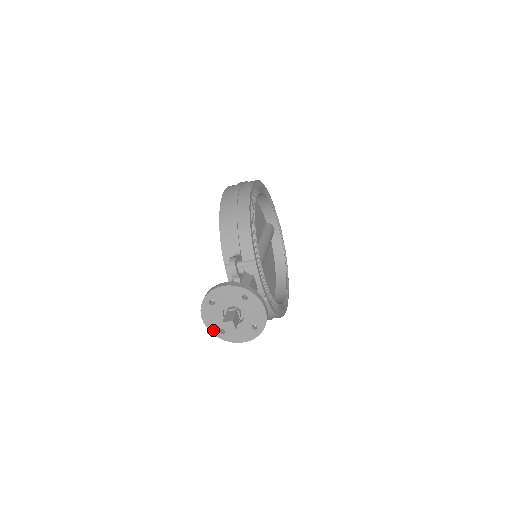
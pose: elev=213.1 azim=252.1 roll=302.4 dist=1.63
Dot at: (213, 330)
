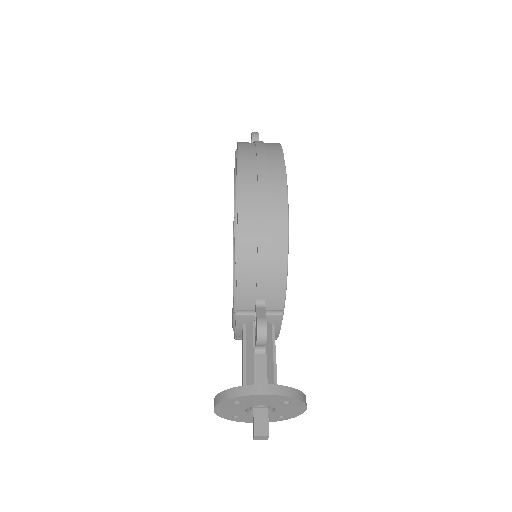
Dot at: (224, 416)
